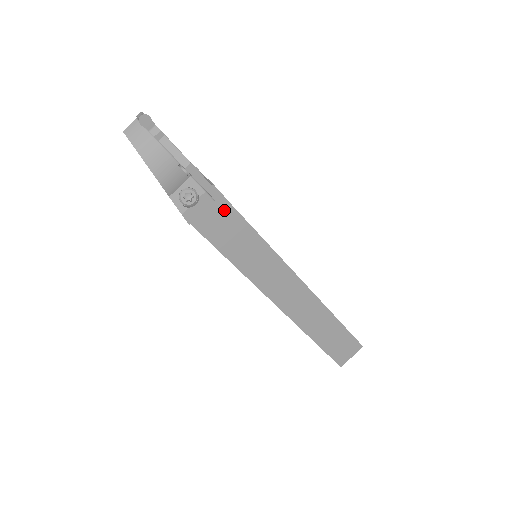
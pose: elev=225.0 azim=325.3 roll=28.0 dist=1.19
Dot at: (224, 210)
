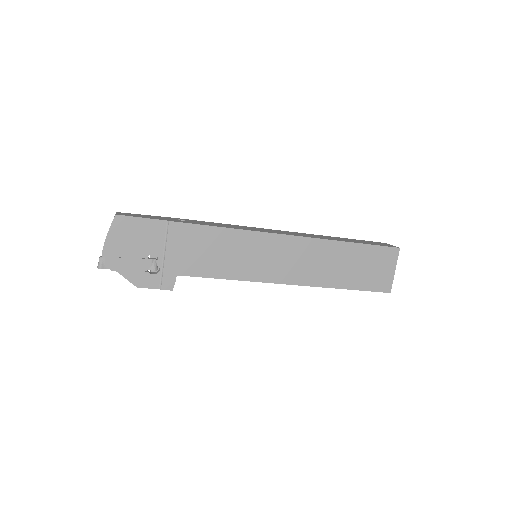
Dot at: occluded
